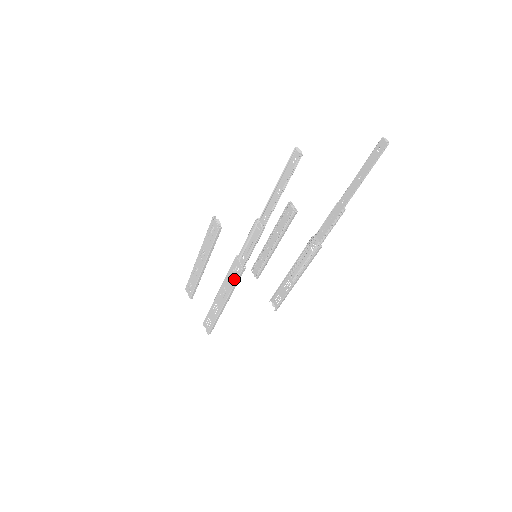
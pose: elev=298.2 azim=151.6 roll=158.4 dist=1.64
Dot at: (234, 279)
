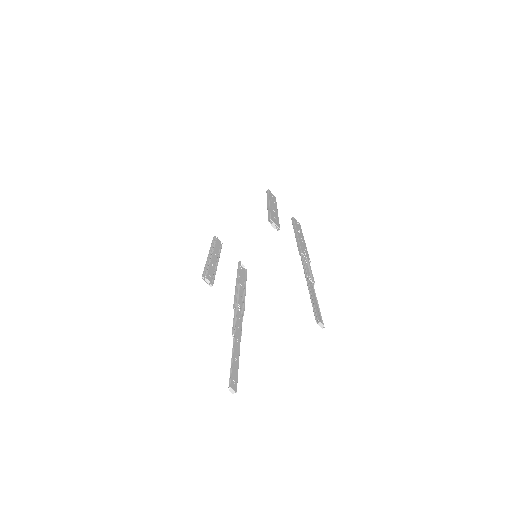
Dot at: occluded
